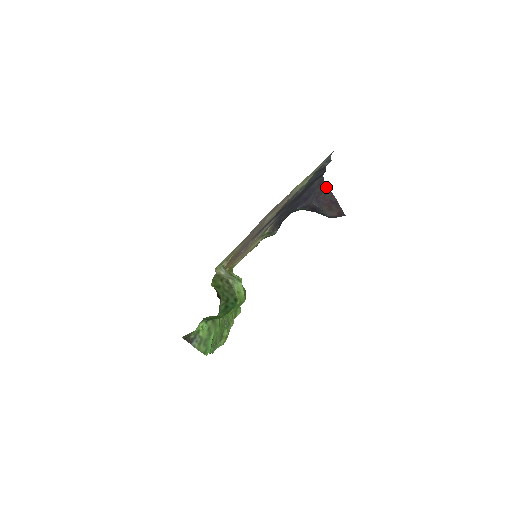
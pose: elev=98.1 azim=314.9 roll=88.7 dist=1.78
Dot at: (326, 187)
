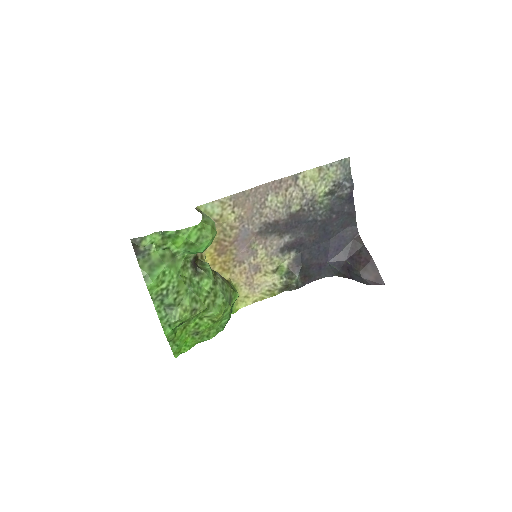
Dot at: (361, 243)
